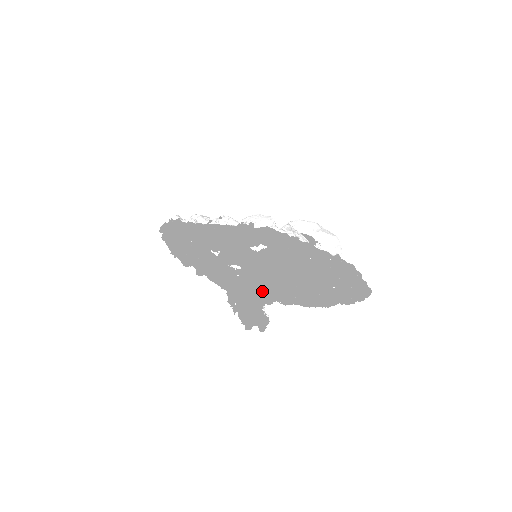
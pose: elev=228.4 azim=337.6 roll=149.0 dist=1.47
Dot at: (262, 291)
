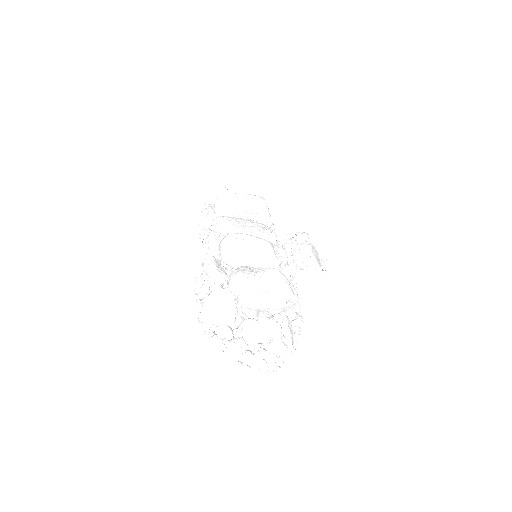
Dot at: occluded
